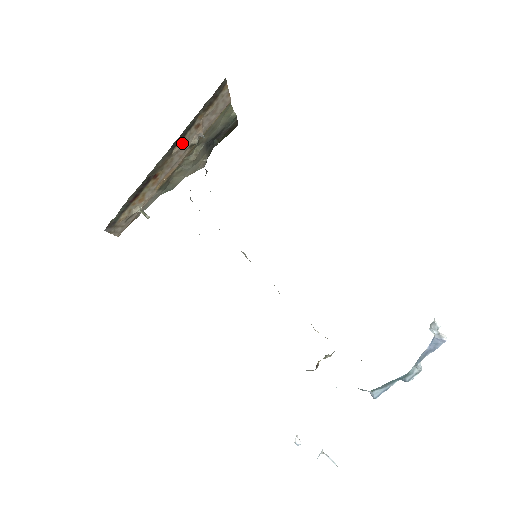
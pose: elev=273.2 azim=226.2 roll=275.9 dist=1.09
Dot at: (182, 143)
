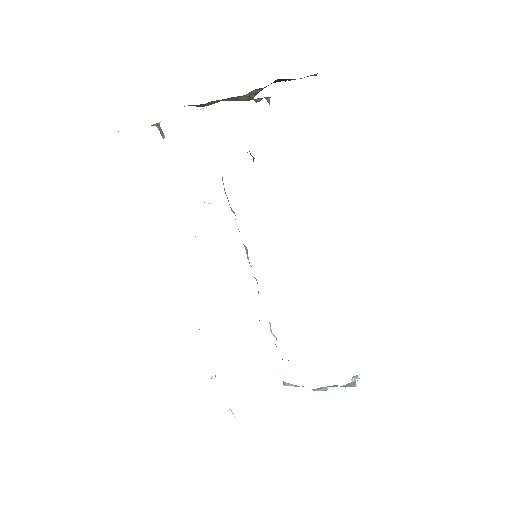
Dot at: occluded
